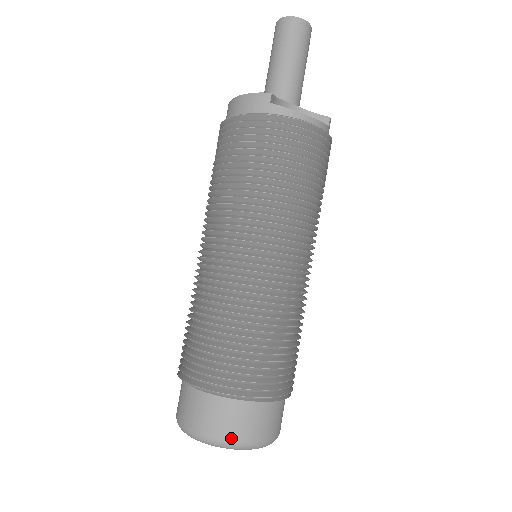
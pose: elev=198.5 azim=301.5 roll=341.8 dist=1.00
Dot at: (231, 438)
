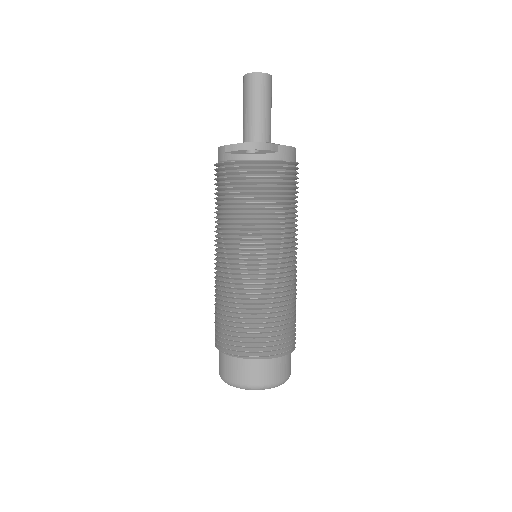
Dot at: (233, 380)
